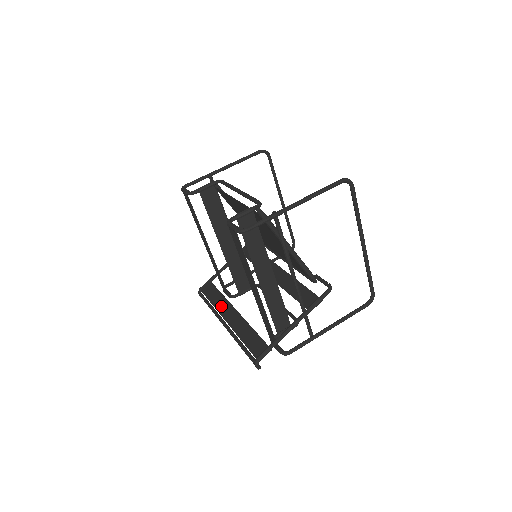
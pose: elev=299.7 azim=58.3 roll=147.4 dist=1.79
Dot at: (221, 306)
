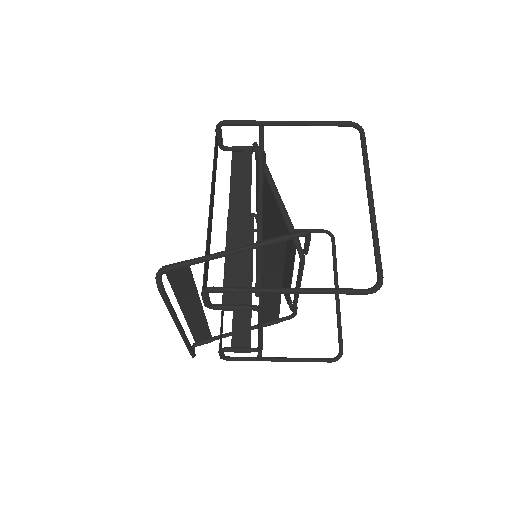
Dot at: (194, 319)
